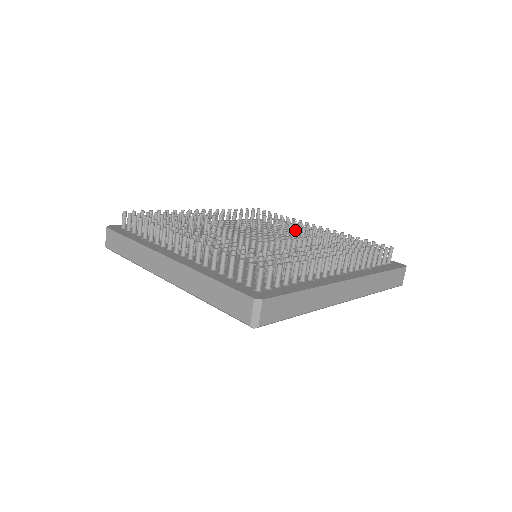
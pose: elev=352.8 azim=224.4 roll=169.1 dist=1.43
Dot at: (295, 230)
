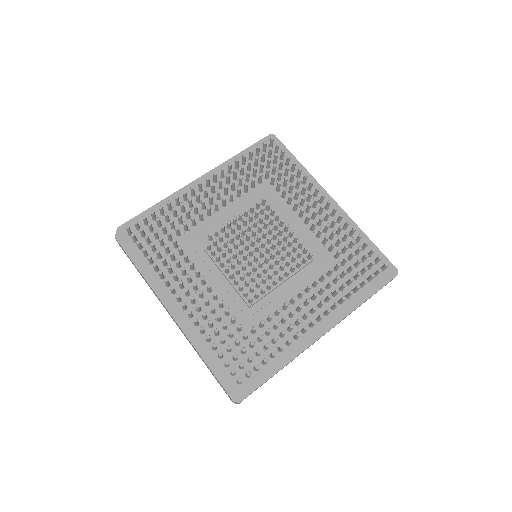
Dot at: occluded
